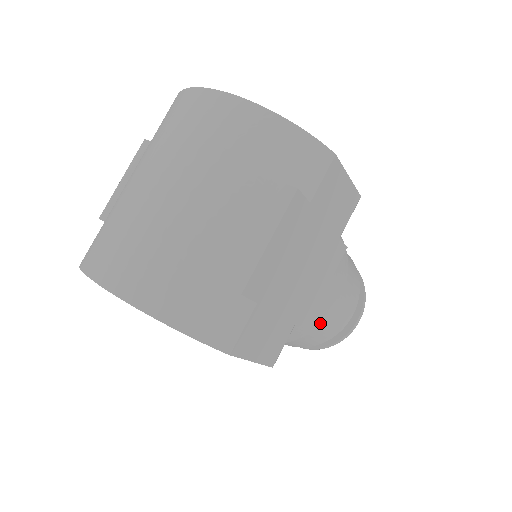
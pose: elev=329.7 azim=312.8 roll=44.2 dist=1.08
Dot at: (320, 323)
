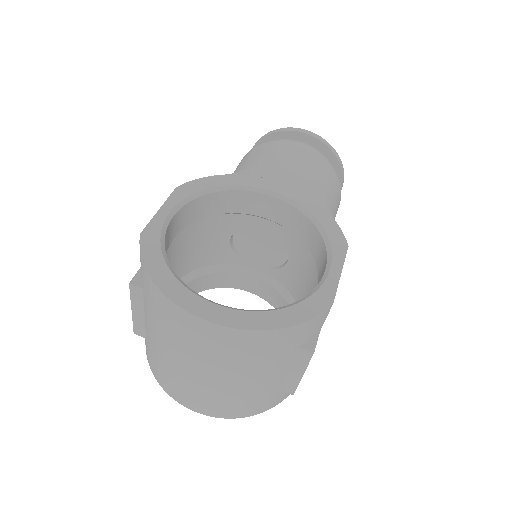
Dot at: occluded
